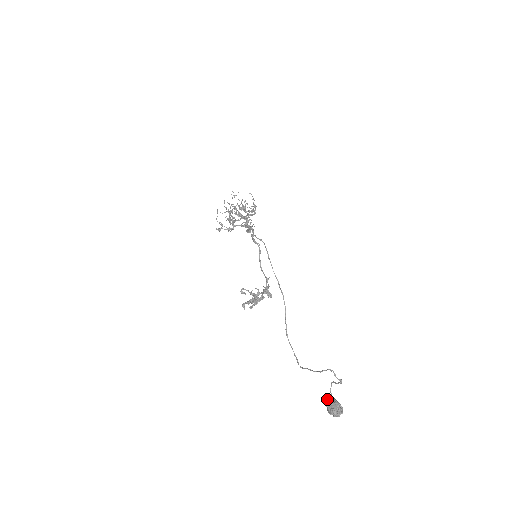
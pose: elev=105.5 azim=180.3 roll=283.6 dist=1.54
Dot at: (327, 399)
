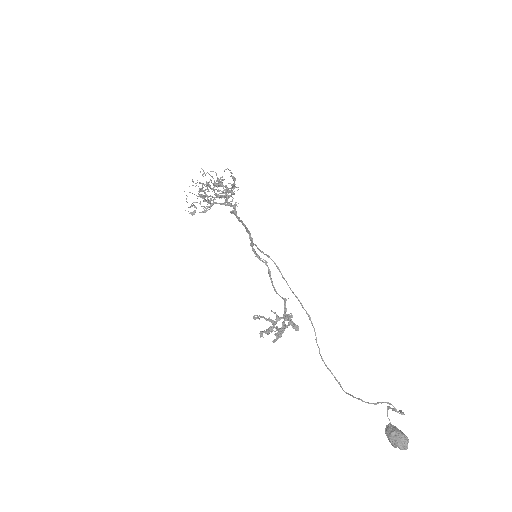
Dot at: (387, 430)
